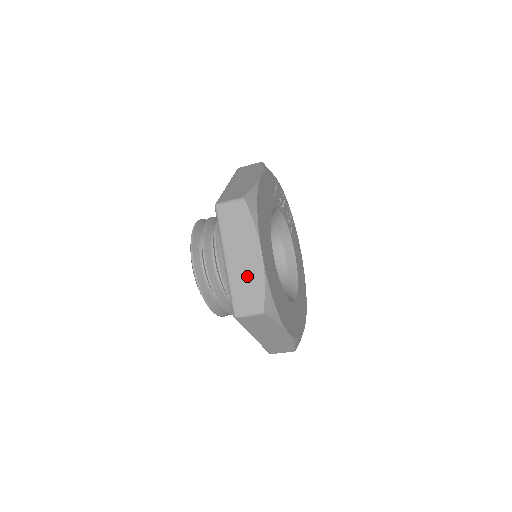
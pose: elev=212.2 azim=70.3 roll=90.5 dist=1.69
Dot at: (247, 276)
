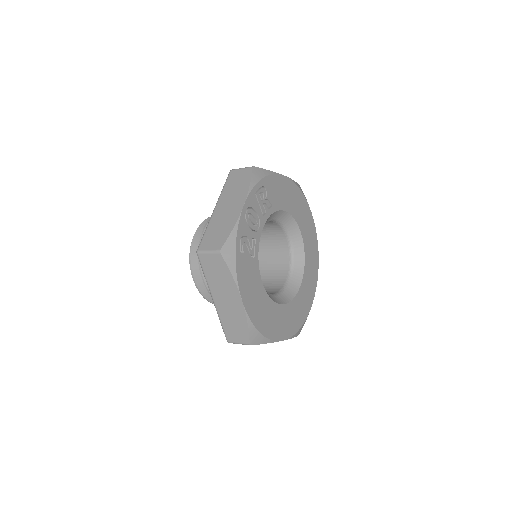
Dot at: occluded
